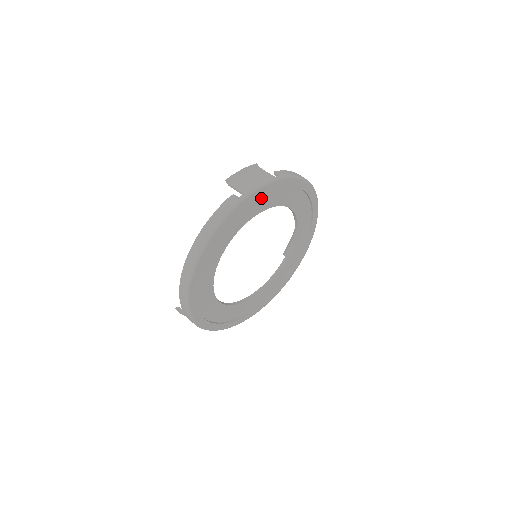
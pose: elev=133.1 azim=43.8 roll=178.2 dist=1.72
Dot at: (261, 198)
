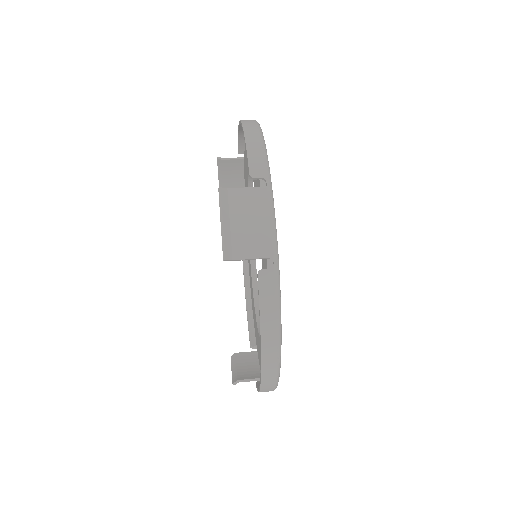
Dot at: occluded
